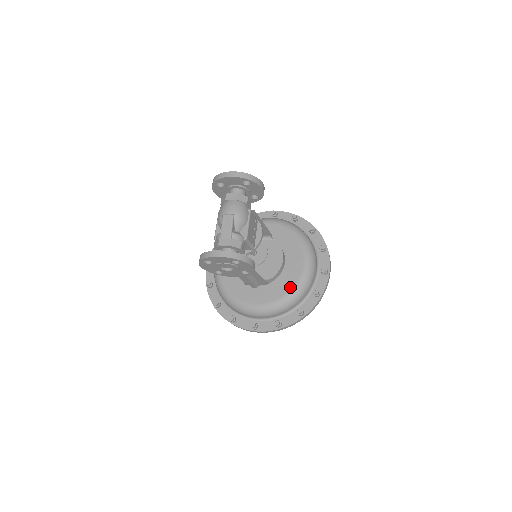
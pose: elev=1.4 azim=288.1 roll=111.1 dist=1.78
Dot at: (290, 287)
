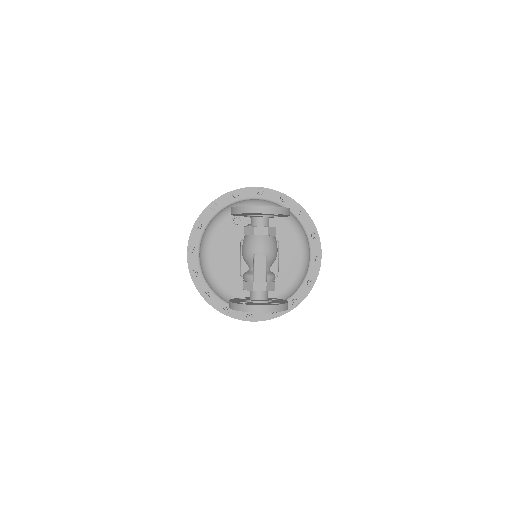
Dot at: (289, 283)
